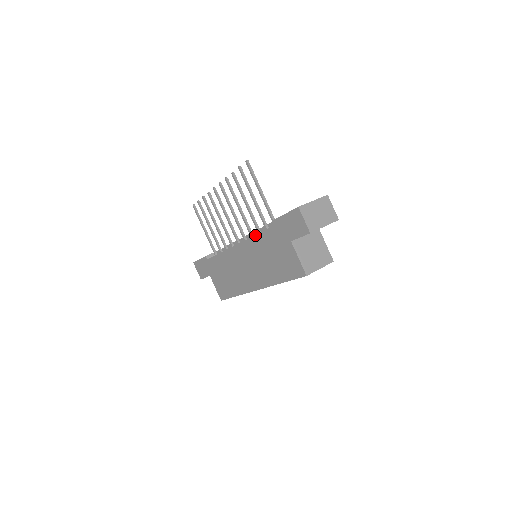
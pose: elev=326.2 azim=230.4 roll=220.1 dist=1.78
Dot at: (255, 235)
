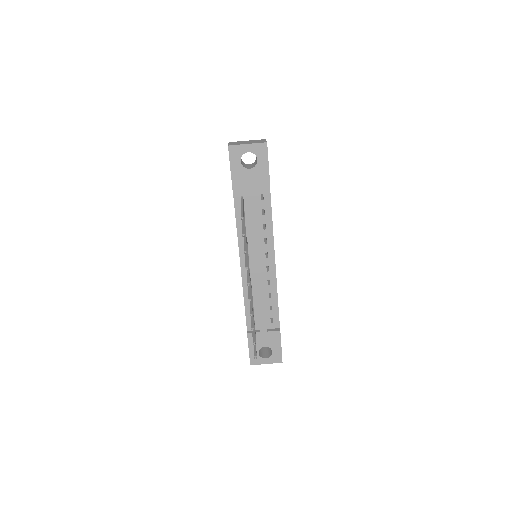
Dot at: (244, 301)
